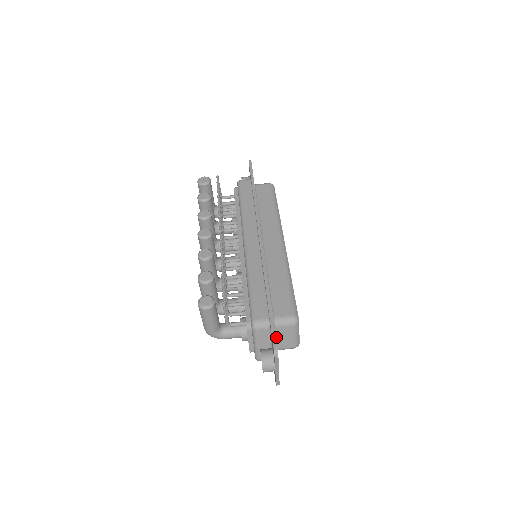
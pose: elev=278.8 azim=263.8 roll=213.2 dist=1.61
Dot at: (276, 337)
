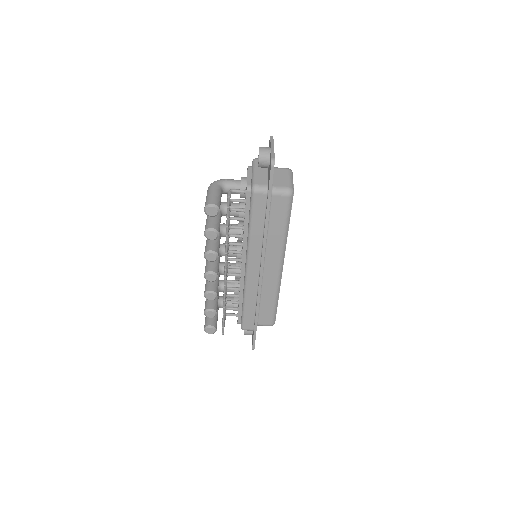
Dot at: occluded
